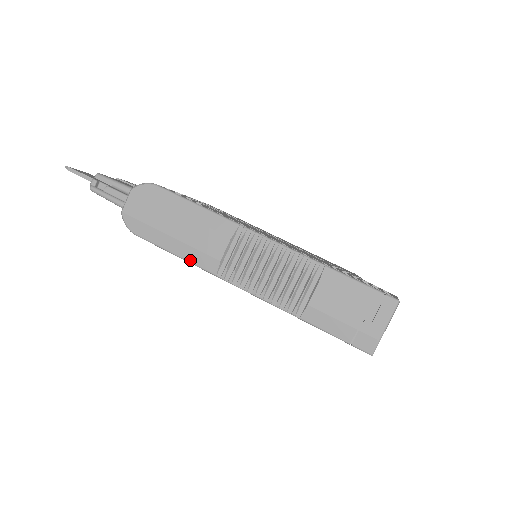
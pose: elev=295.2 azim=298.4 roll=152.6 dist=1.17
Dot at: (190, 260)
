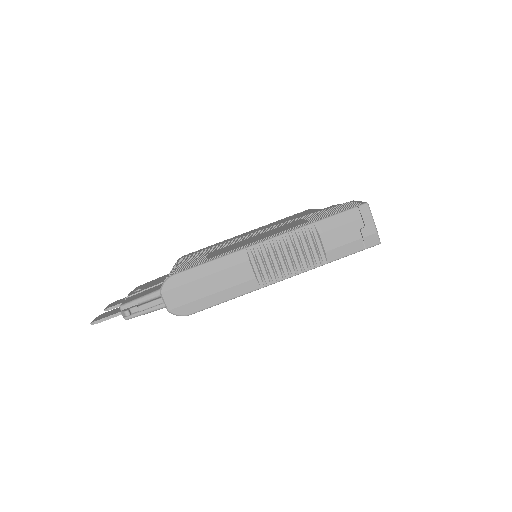
Dot at: (237, 295)
